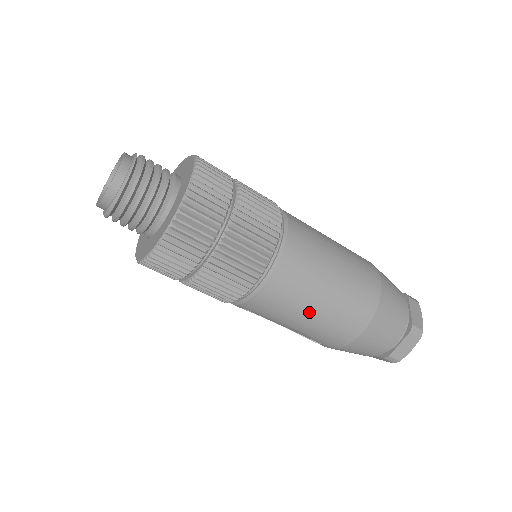
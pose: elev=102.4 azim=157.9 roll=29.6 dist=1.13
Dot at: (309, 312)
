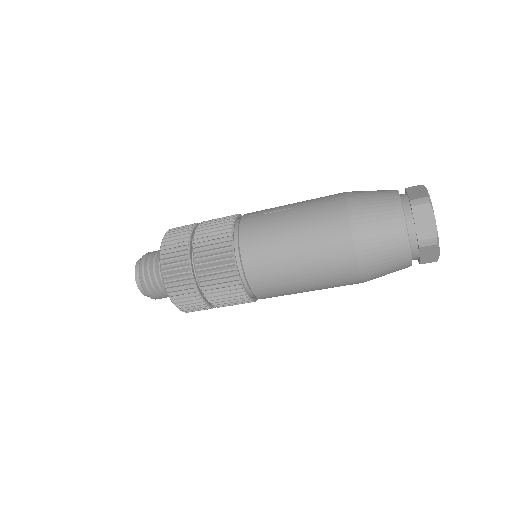
Dot at: (304, 290)
